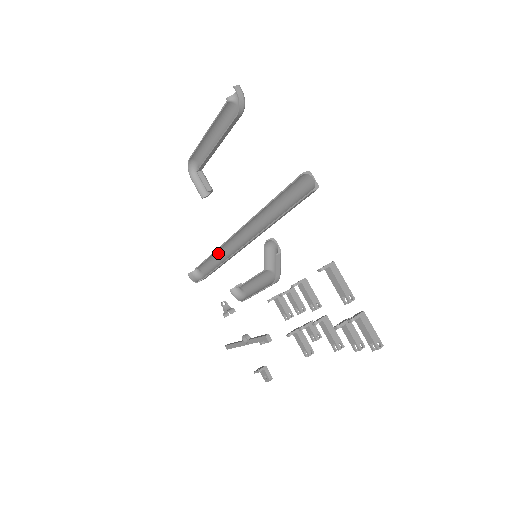
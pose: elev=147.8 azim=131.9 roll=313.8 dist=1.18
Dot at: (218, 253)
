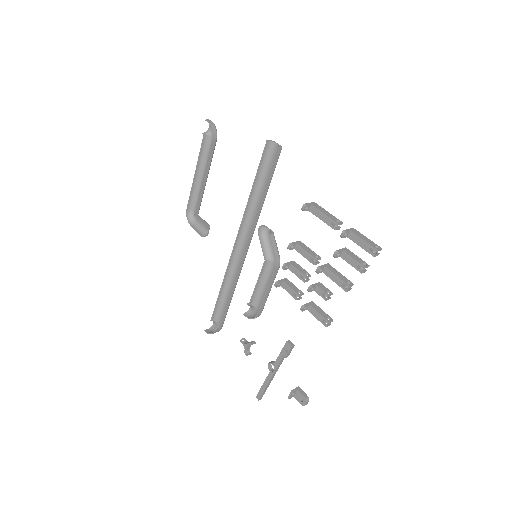
Dot at: (226, 285)
